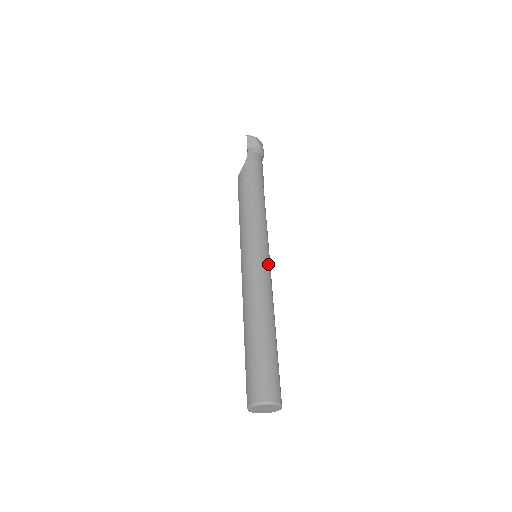
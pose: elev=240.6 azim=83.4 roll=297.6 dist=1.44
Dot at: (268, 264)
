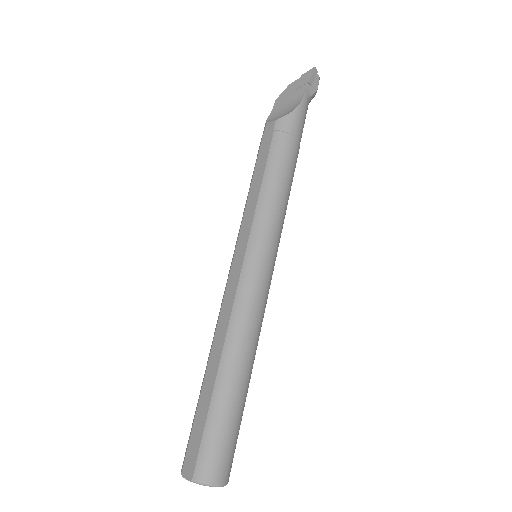
Dot at: occluded
